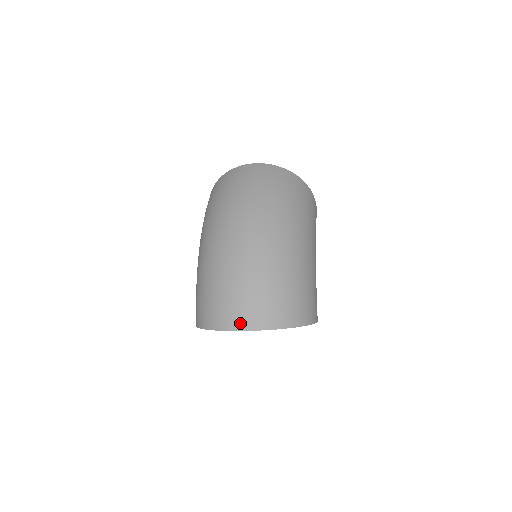
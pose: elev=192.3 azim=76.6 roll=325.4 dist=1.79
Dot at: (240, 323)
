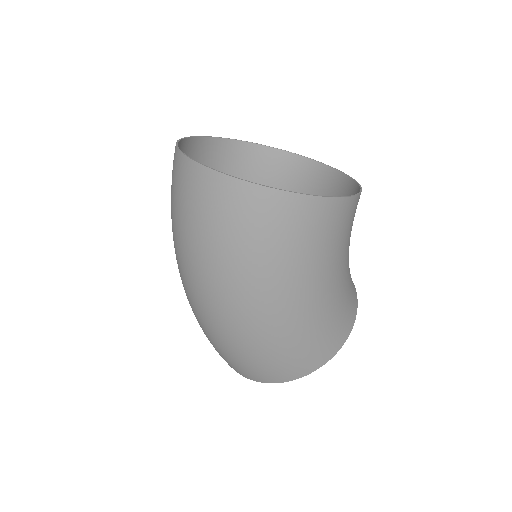
Dot at: occluded
